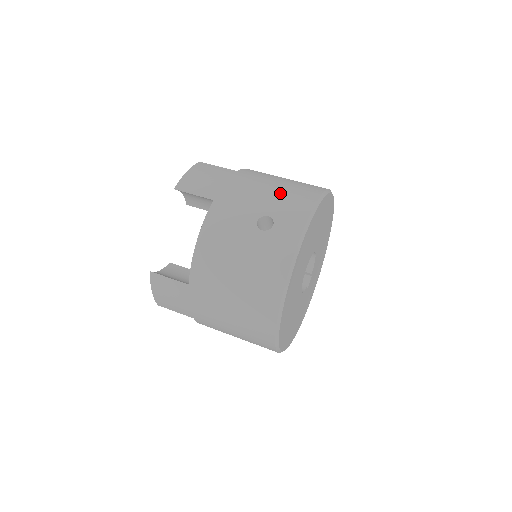
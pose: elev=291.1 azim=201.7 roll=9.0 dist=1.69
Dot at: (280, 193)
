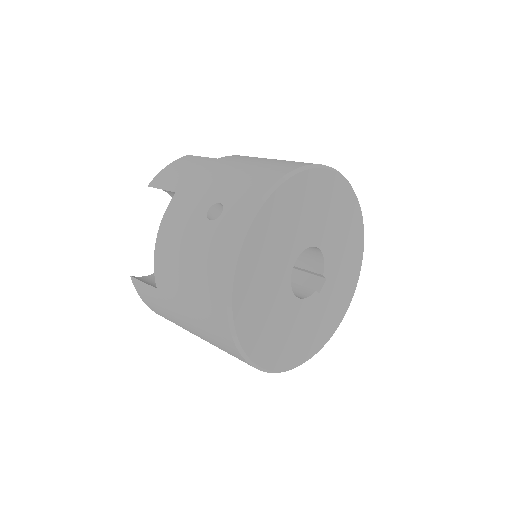
Dot at: (243, 175)
